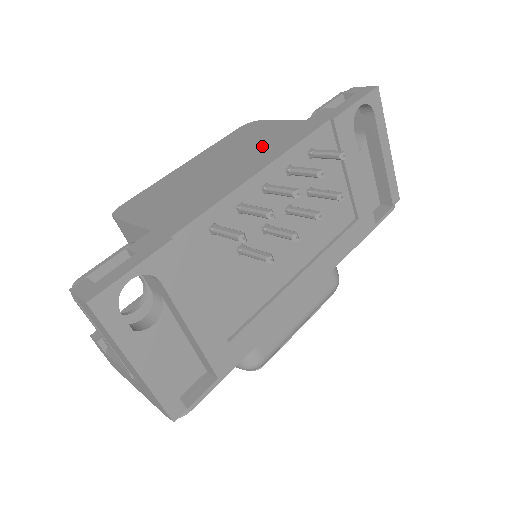
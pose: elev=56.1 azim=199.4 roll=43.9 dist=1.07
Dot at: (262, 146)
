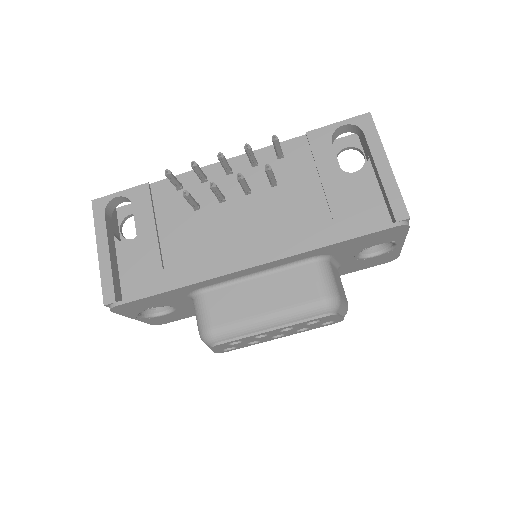
Dot at: occluded
